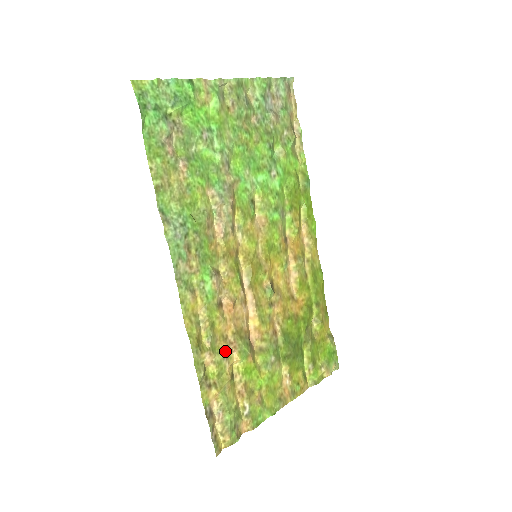
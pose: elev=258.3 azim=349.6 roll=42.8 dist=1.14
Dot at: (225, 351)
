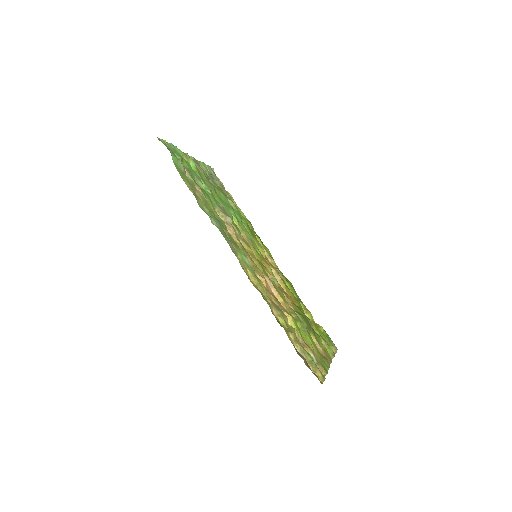
Dot at: (279, 310)
